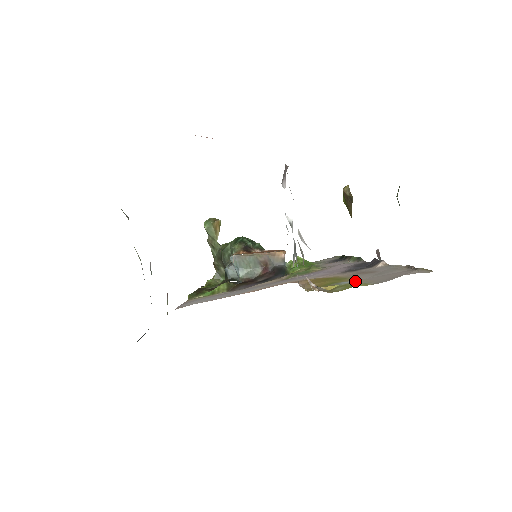
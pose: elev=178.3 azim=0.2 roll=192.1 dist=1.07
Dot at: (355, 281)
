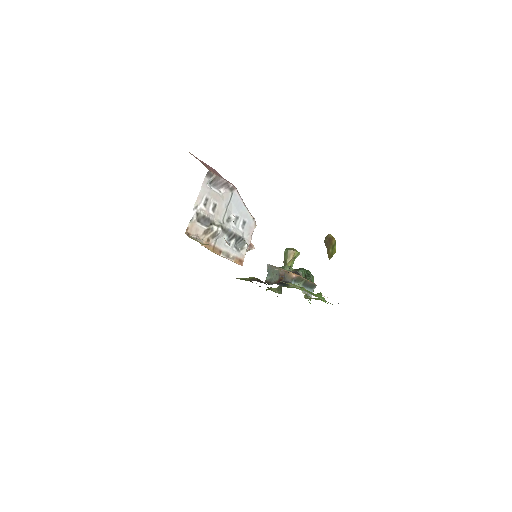
Dot at: occluded
